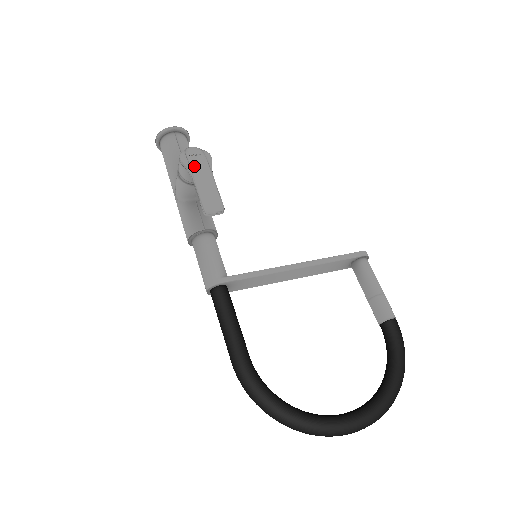
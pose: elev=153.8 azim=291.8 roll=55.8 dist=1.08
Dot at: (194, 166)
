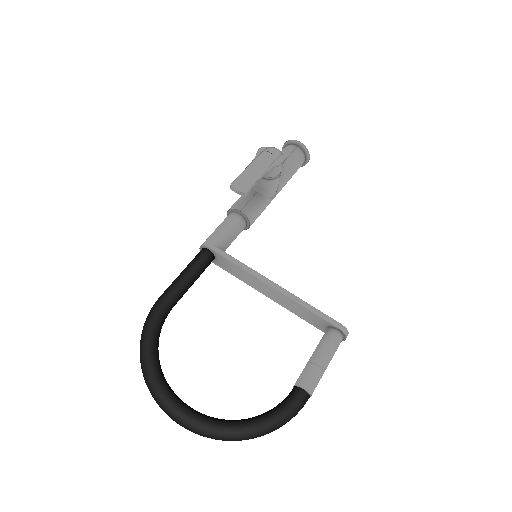
Dot at: (261, 157)
